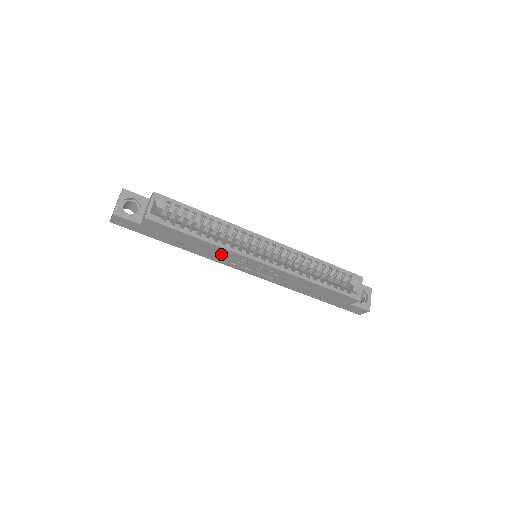
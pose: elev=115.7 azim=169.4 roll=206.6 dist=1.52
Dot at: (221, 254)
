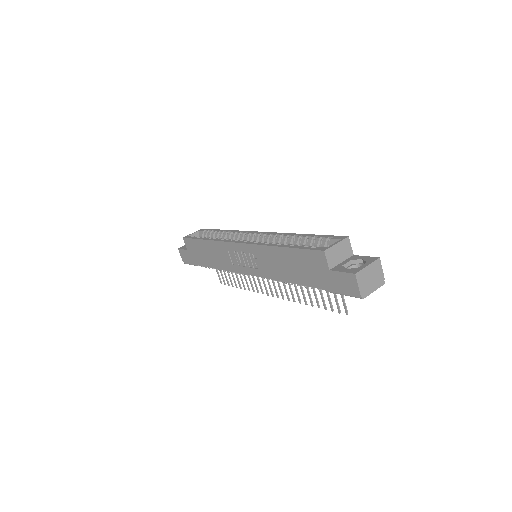
Dot at: (222, 253)
